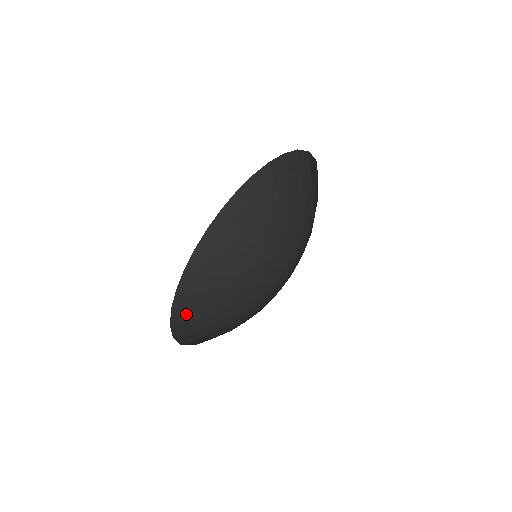
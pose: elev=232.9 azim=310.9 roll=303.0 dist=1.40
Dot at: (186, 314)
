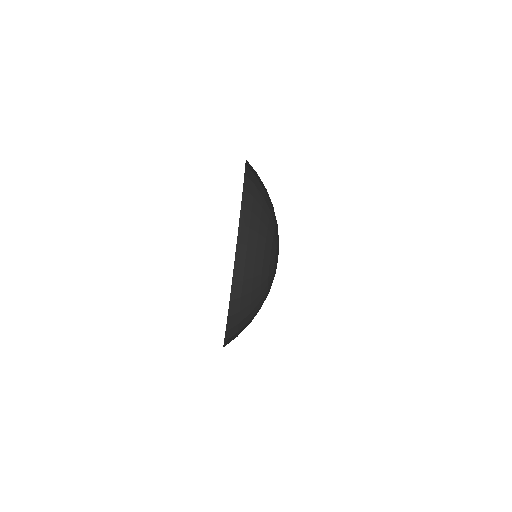
Dot at: occluded
